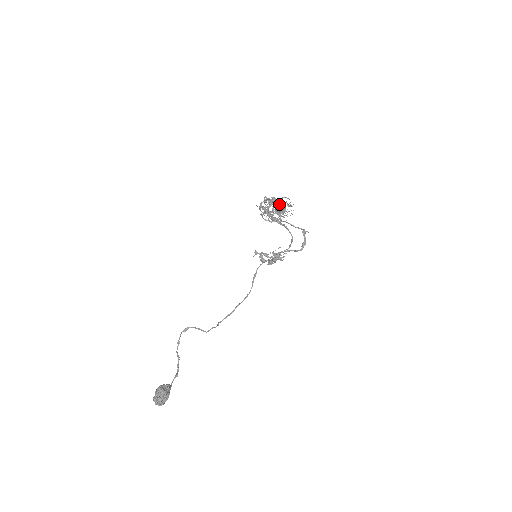
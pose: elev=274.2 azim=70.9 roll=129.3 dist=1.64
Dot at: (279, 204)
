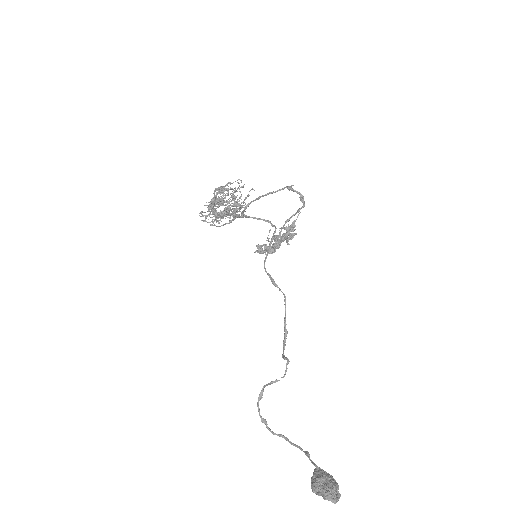
Dot at: (222, 200)
